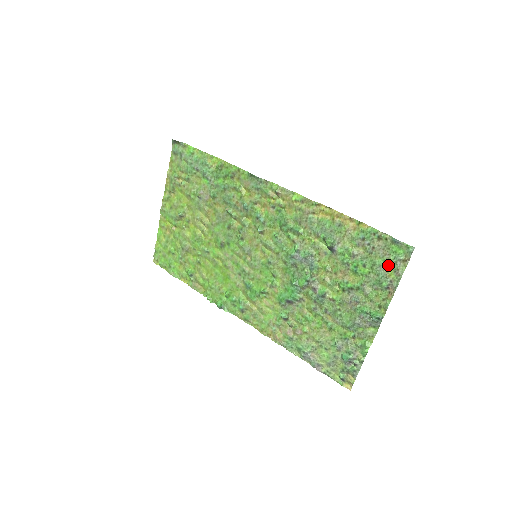
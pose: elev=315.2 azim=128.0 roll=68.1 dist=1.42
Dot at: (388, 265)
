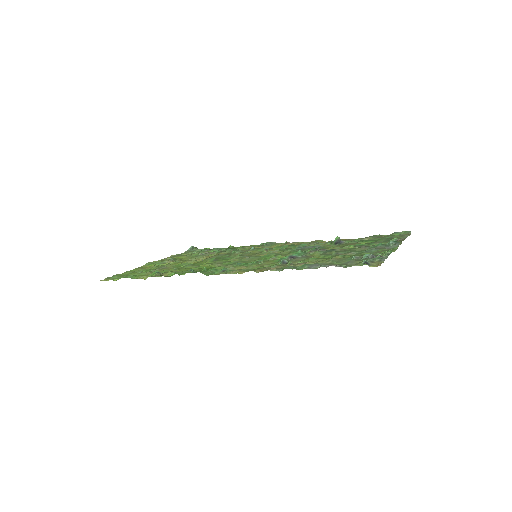
Dot at: (393, 237)
